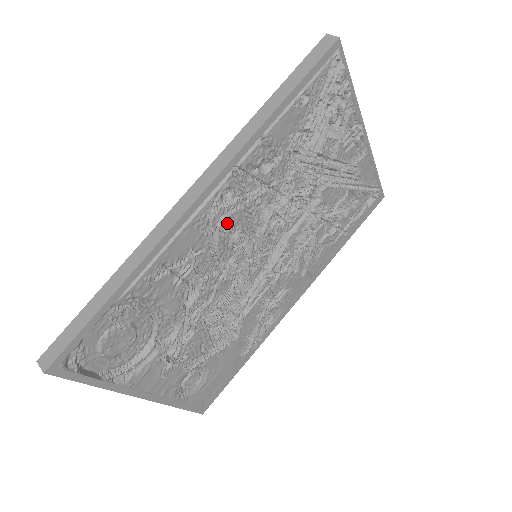
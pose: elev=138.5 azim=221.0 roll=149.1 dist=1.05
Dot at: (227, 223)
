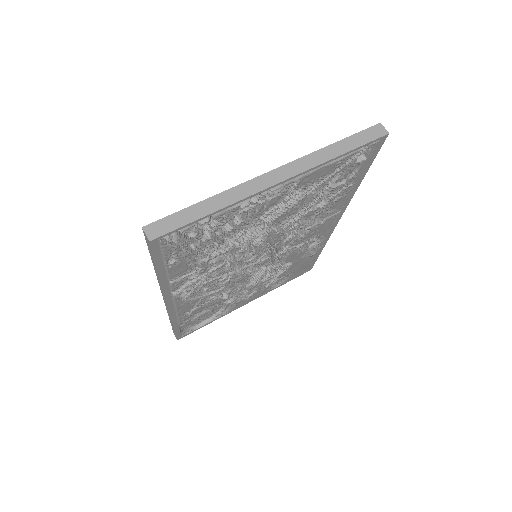
Dot at: (204, 286)
